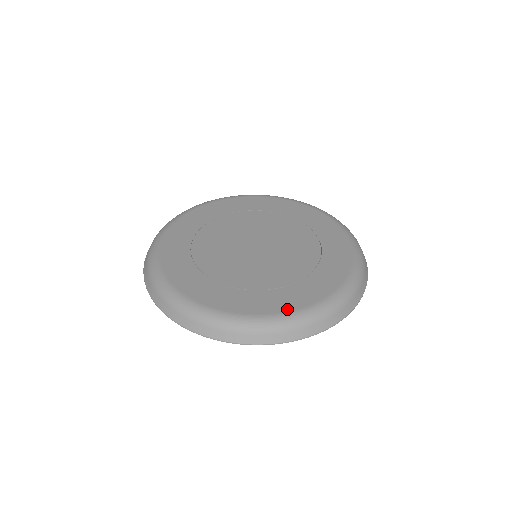
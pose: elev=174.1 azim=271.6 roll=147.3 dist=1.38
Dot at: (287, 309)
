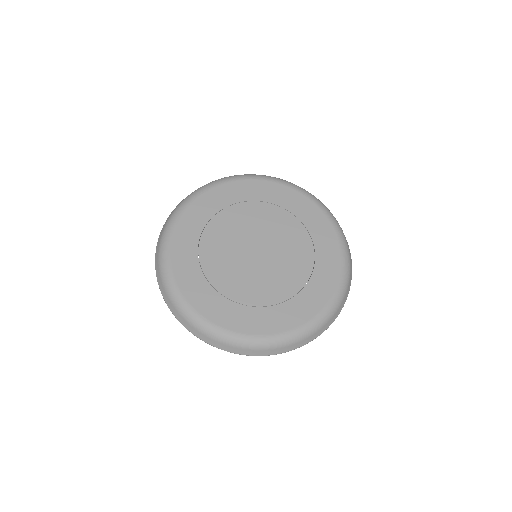
Dot at: (315, 312)
